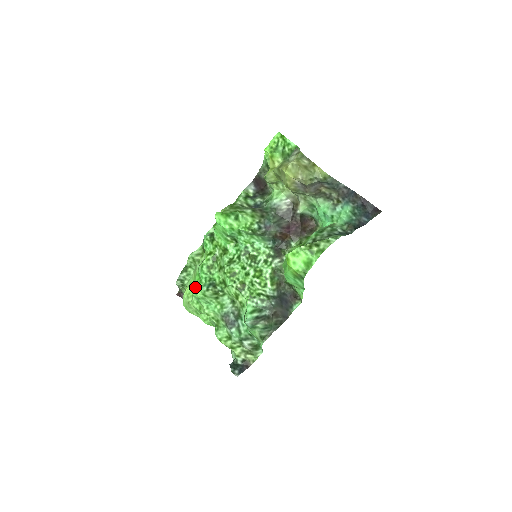
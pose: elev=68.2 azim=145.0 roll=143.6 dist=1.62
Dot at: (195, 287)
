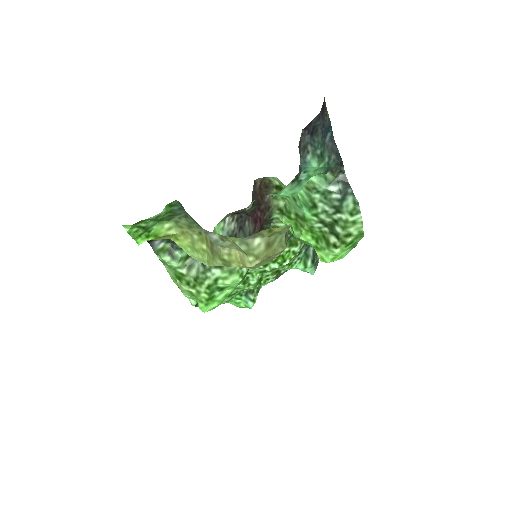
Dot at: occluded
